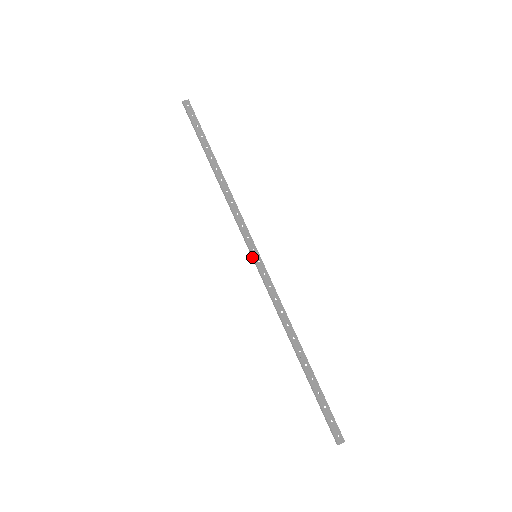
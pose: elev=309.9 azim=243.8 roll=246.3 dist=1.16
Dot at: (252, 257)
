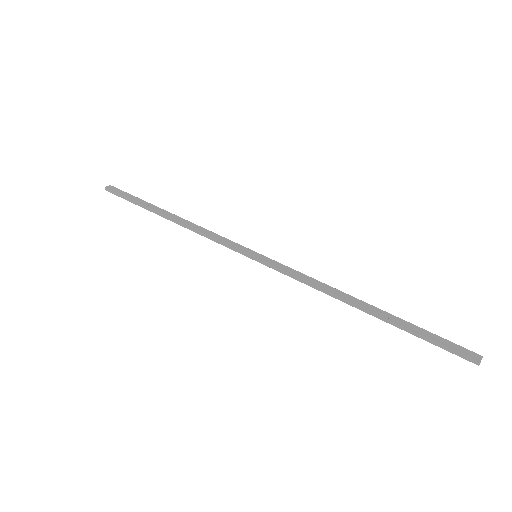
Dot at: (253, 259)
